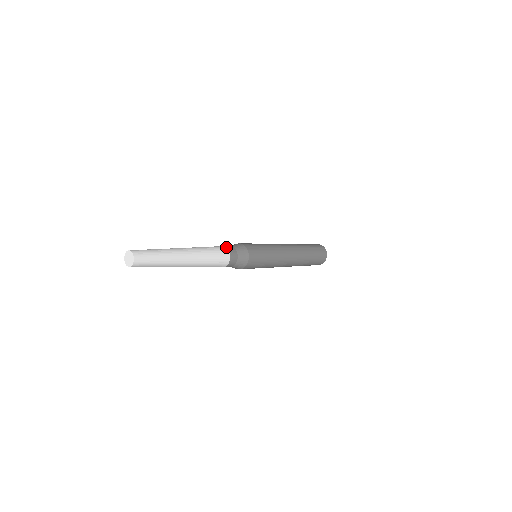
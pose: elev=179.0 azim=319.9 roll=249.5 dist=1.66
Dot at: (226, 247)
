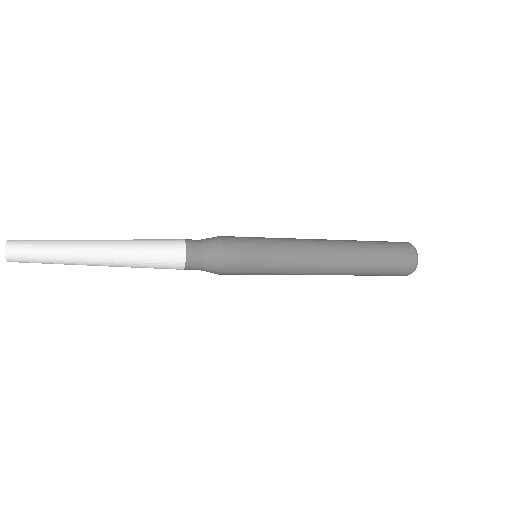
Dot at: (185, 240)
